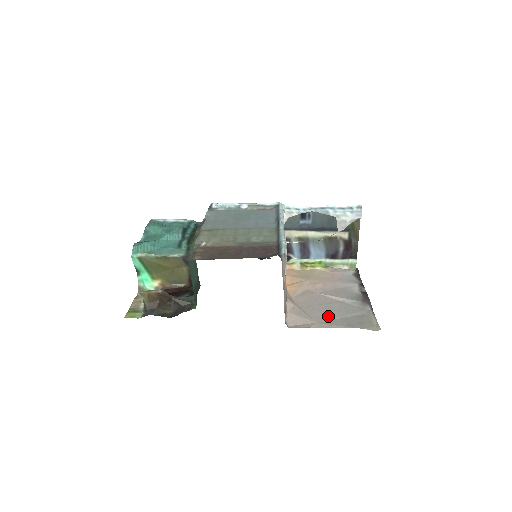
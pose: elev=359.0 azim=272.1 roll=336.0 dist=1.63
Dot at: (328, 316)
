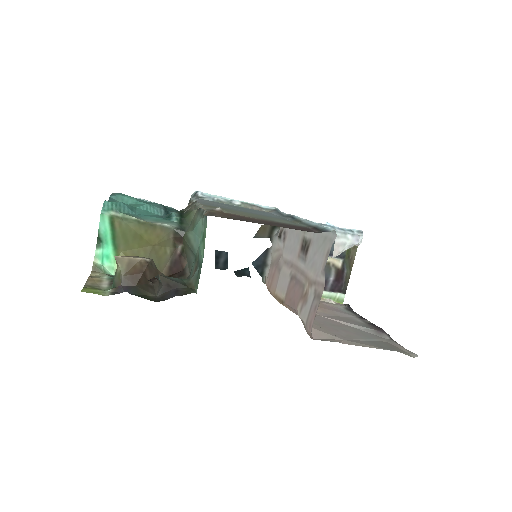
Dot at: (351, 336)
